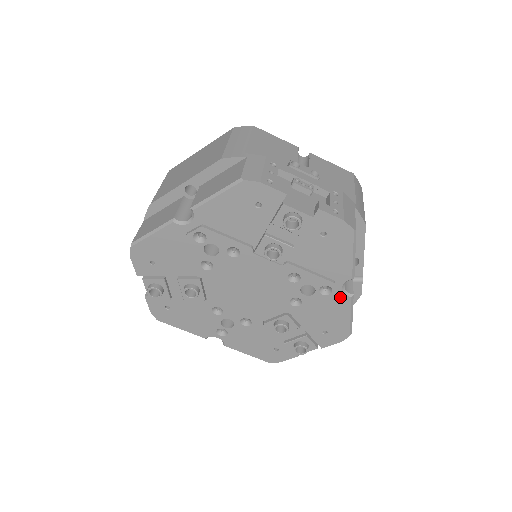
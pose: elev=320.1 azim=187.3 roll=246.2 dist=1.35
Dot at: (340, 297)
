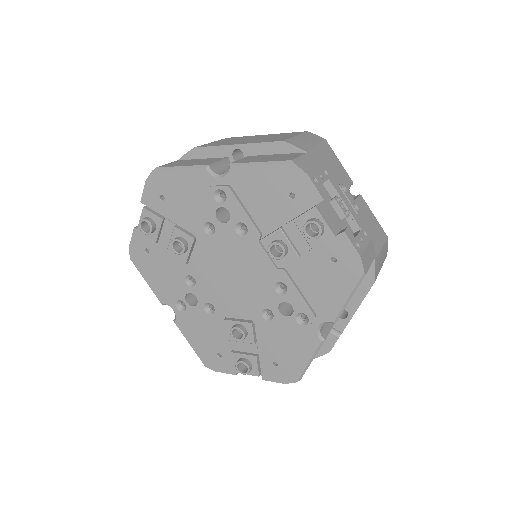
Dot at: (311, 335)
